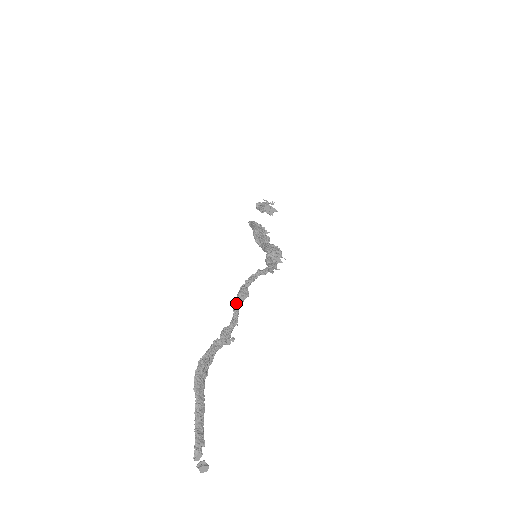
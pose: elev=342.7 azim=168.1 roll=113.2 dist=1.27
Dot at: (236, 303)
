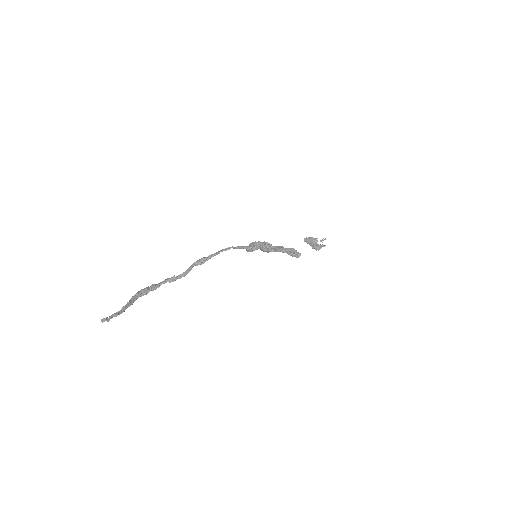
Dot at: (192, 265)
